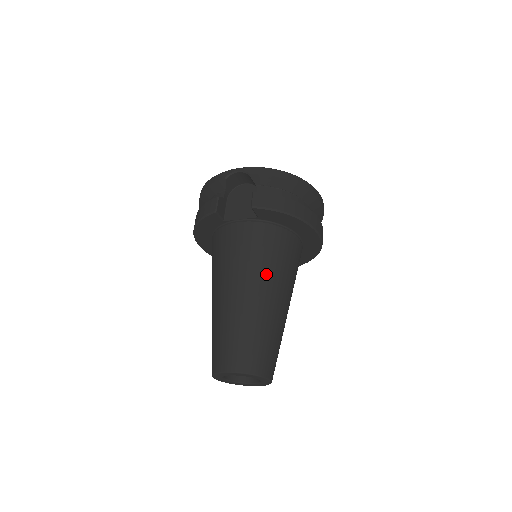
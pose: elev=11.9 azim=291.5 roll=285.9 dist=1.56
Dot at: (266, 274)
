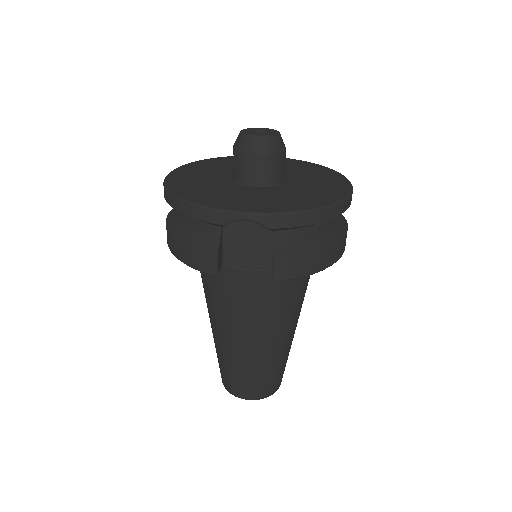
Dot at: (283, 320)
